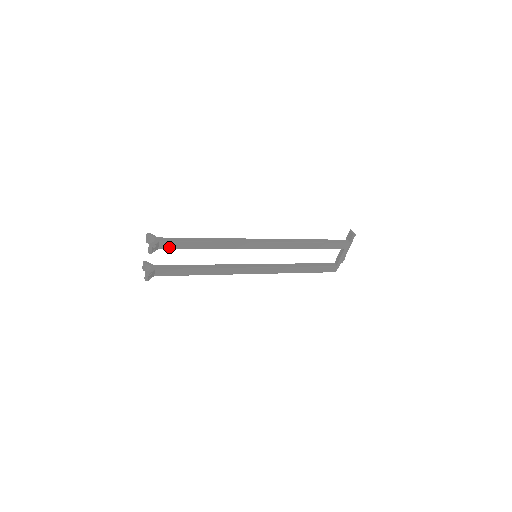
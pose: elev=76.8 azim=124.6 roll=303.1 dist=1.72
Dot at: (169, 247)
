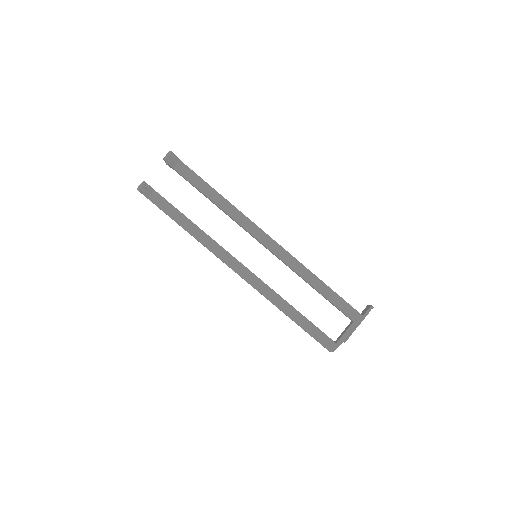
Dot at: (183, 173)
